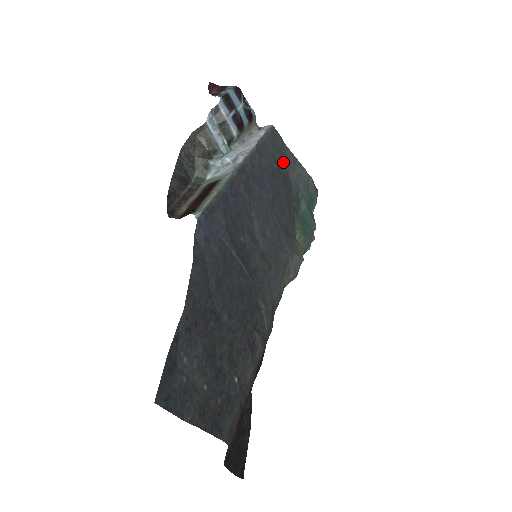
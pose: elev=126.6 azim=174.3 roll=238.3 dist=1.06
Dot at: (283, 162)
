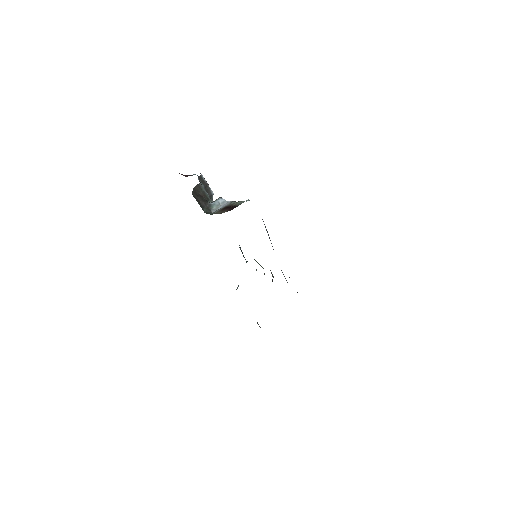
Dot at: occluded
